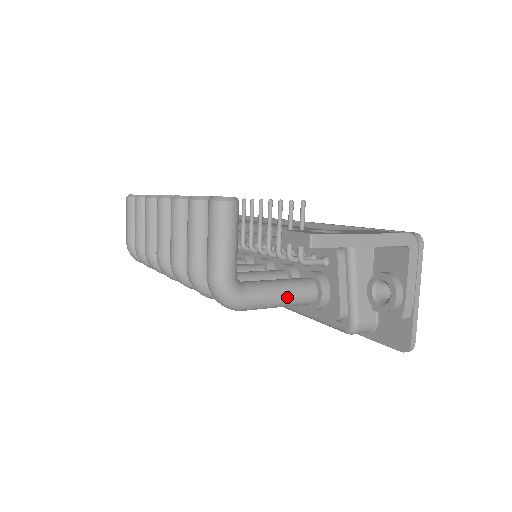
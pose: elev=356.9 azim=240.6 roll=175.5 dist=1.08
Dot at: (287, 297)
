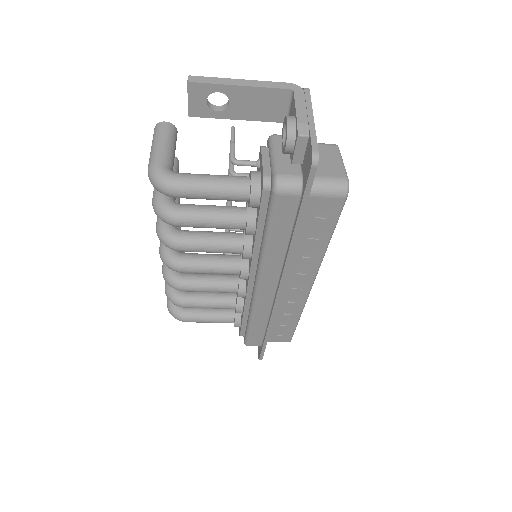
Dot at: (217, 180)
